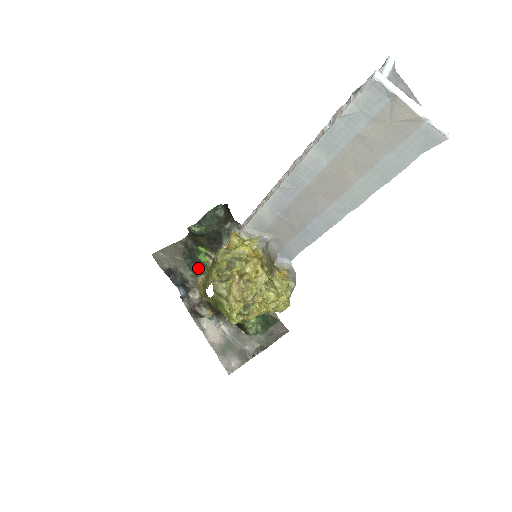
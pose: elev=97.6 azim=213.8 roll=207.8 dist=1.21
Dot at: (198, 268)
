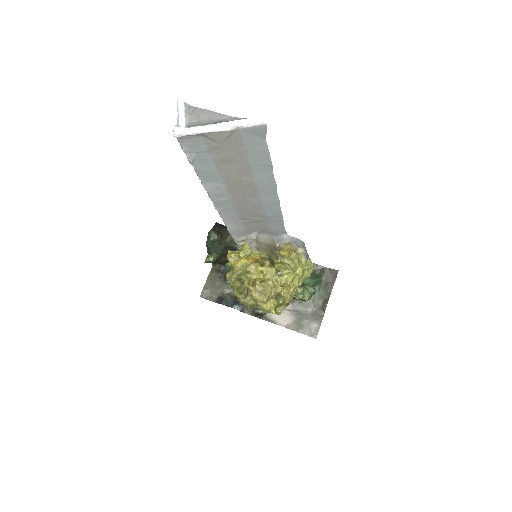
Dot at: occluded
